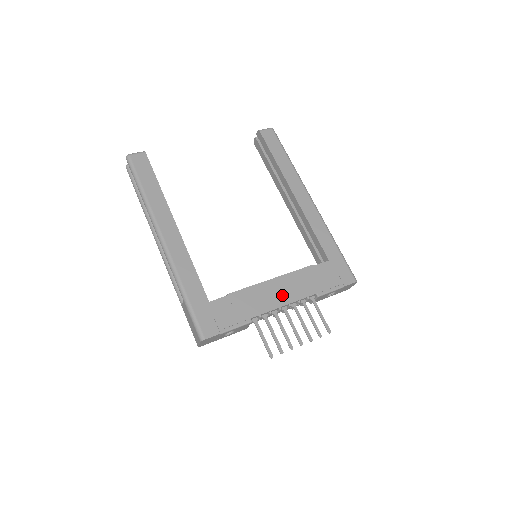
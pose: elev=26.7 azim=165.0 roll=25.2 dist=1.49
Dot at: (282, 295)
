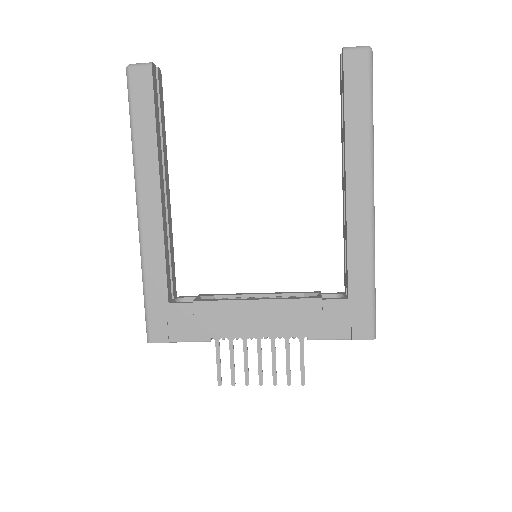
Dot at: (260, 324)
